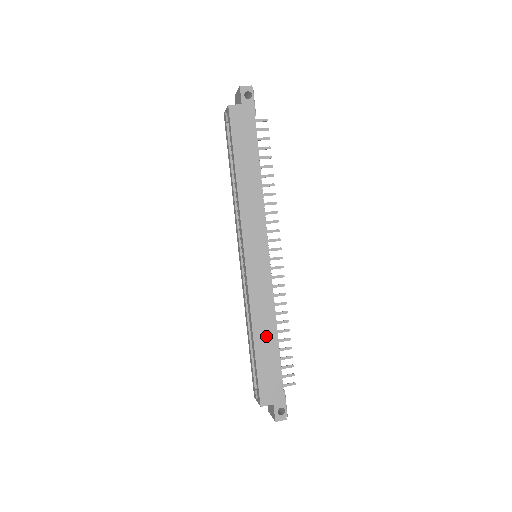
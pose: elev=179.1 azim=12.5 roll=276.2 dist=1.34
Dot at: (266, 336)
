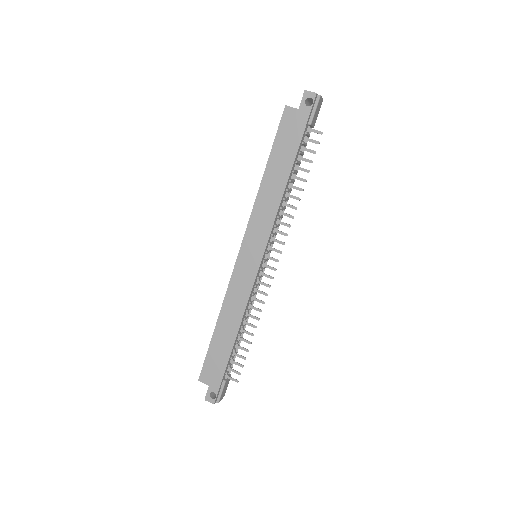
Dot at: (227, 328)
